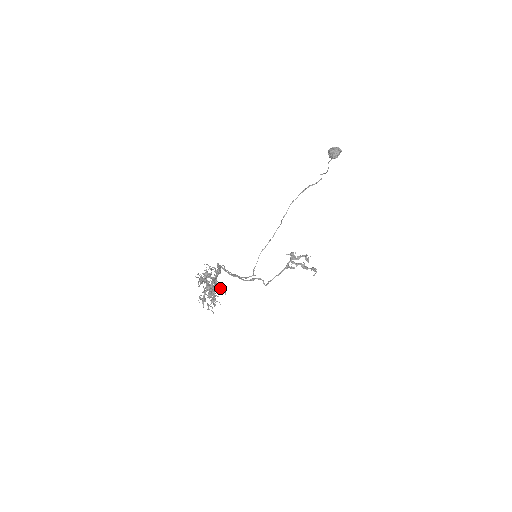
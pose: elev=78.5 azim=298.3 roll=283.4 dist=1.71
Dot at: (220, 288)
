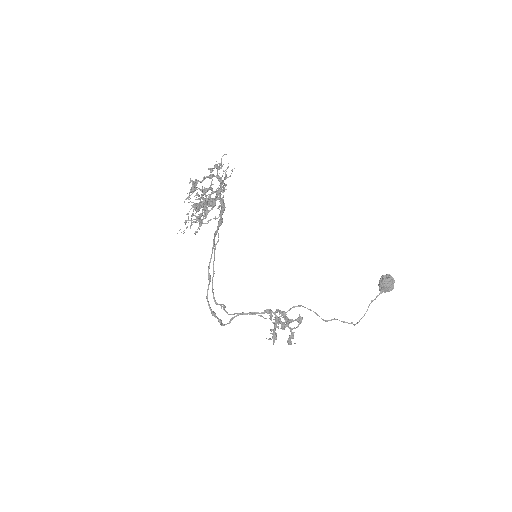
Dot at: (226, 174)
